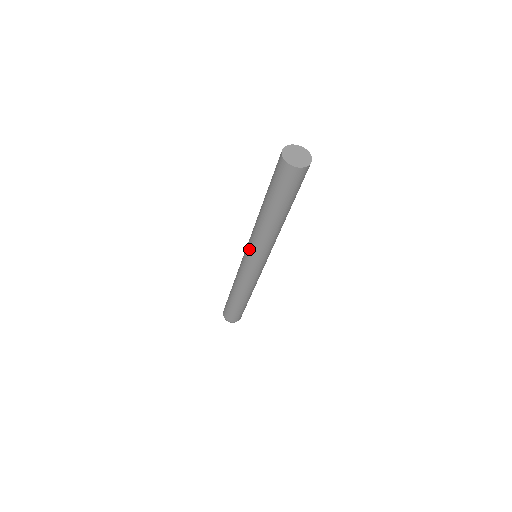
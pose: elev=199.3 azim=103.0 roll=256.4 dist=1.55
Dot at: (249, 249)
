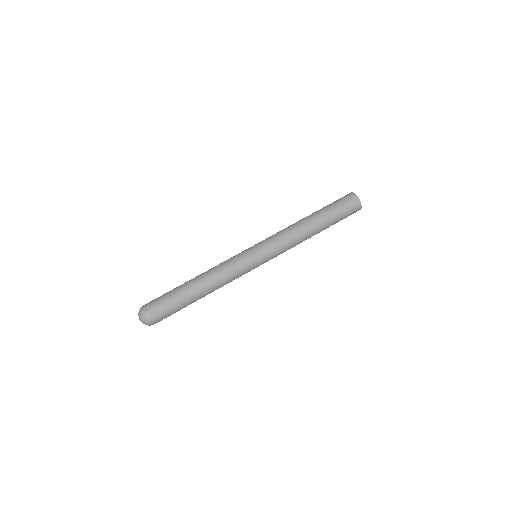
Dot at: (268, 241)
